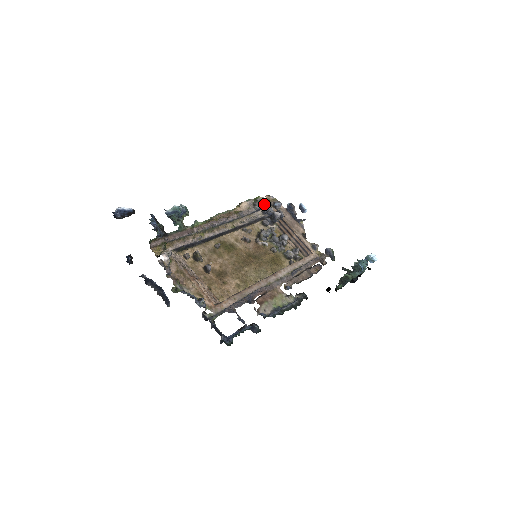
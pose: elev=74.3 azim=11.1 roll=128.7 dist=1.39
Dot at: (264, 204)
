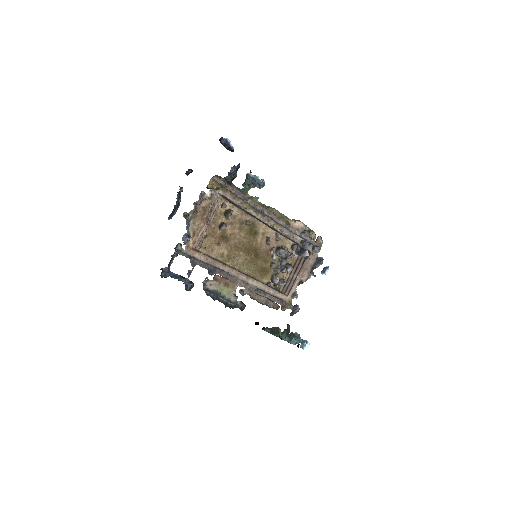
Dot at: (309, 239)
